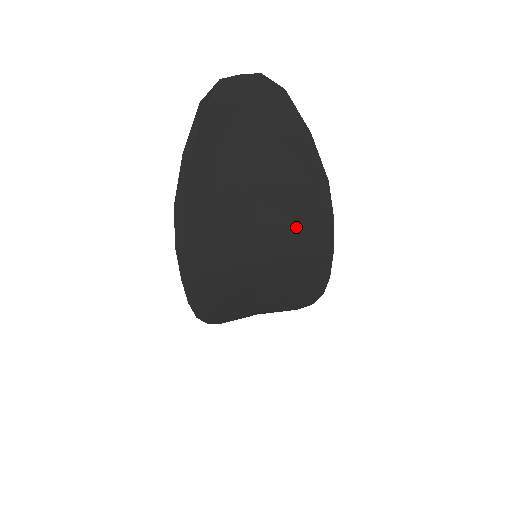
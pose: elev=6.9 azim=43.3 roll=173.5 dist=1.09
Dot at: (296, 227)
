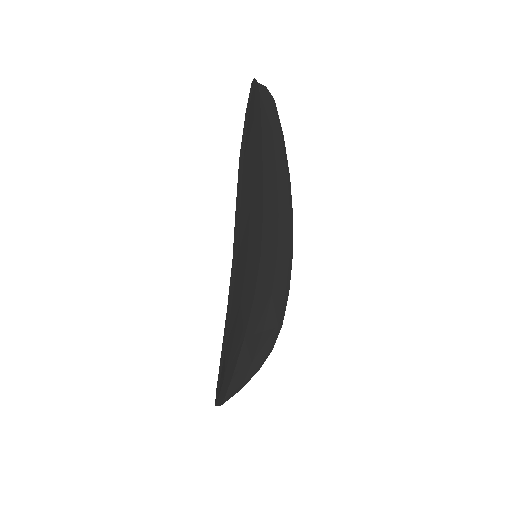
Dot at: (279, 218)
